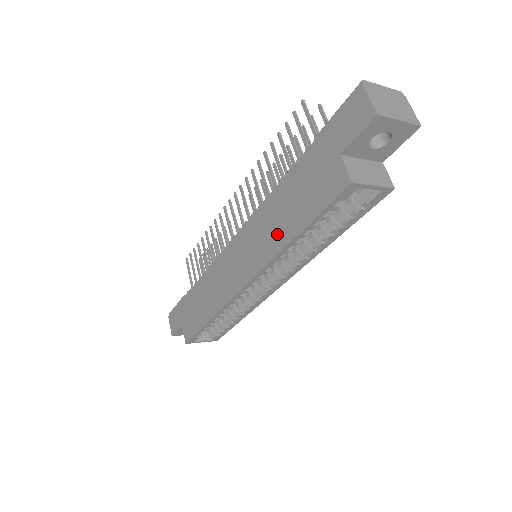
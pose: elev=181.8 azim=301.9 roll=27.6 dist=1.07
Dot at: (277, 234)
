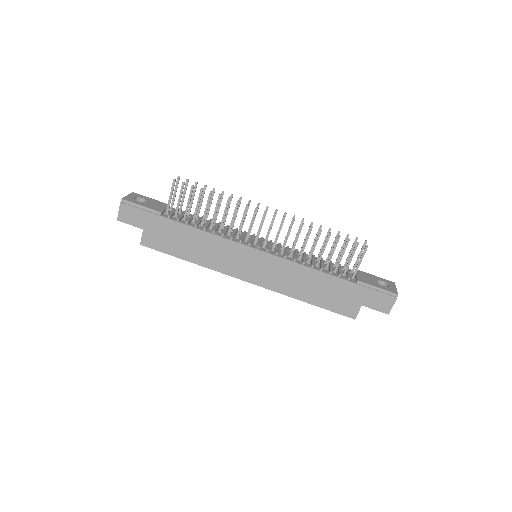
Dot at: (296, 289)
